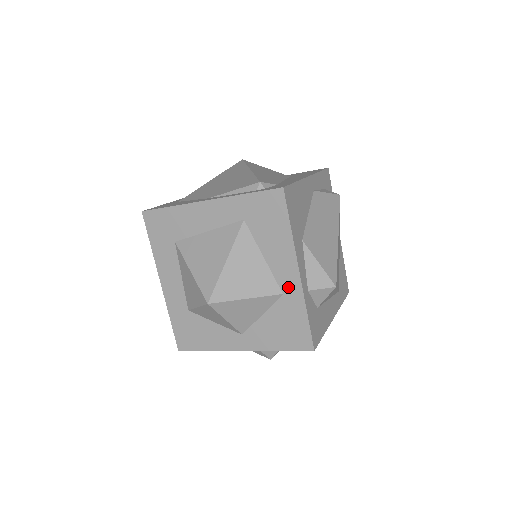
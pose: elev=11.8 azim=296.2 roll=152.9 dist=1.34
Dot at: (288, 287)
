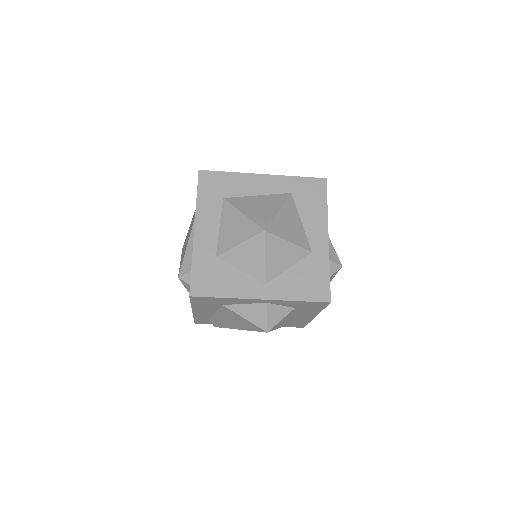
Dot at: (317, 247)
